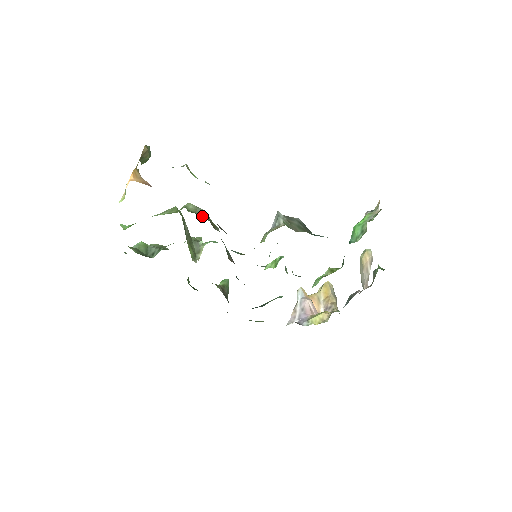
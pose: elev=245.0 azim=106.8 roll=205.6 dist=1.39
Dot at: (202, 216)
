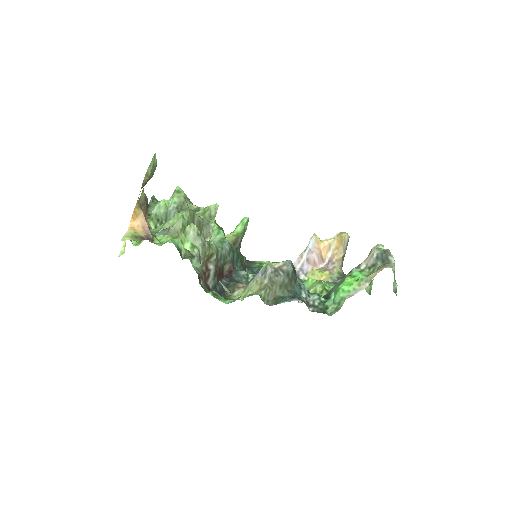
Dot at: occluded
